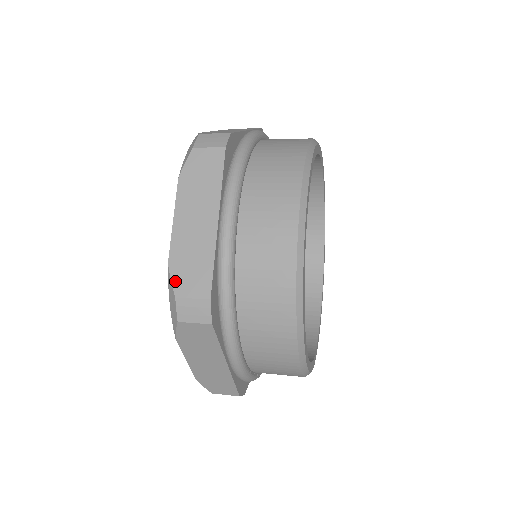
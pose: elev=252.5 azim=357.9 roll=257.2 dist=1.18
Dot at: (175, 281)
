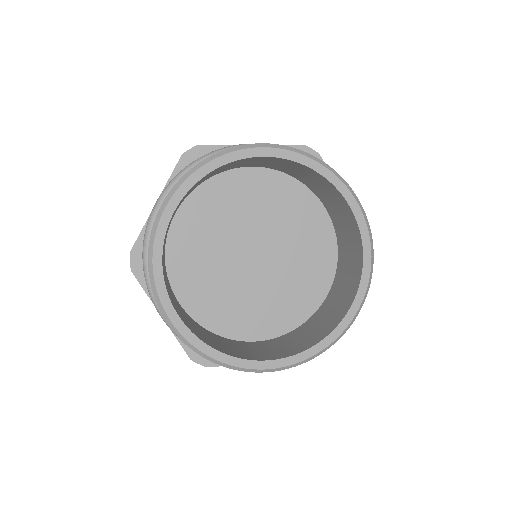
Dot at: occluded
